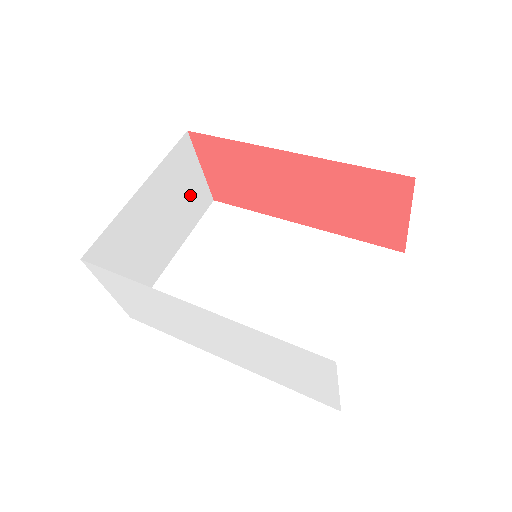
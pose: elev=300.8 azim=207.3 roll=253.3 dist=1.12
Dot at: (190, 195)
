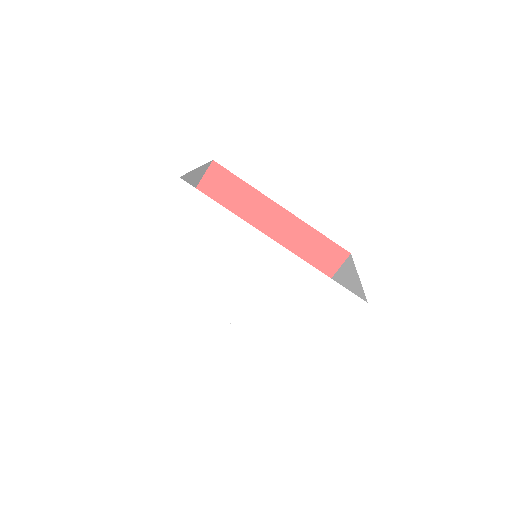
Dot at: occluded
